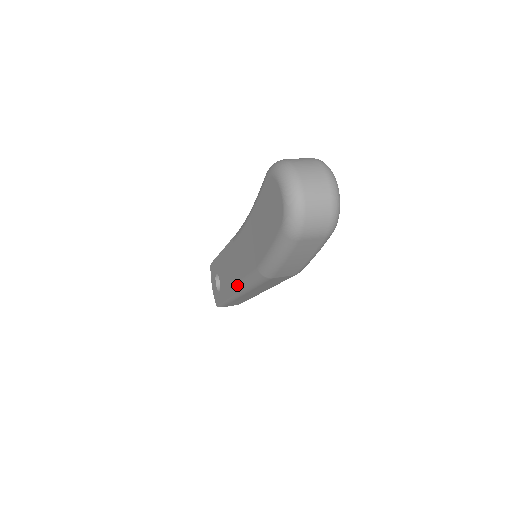
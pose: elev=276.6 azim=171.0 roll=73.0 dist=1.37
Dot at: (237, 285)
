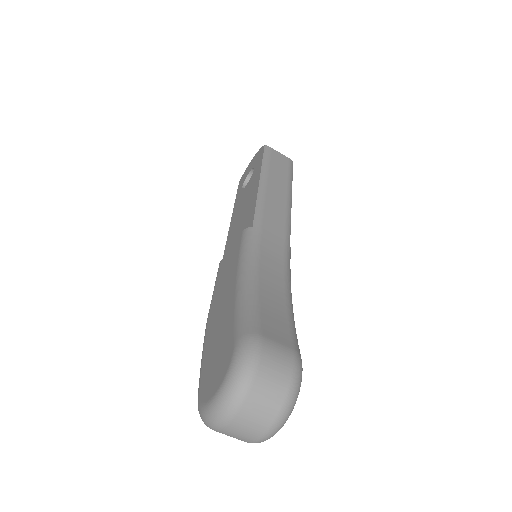
Dot at: (228, 245)
